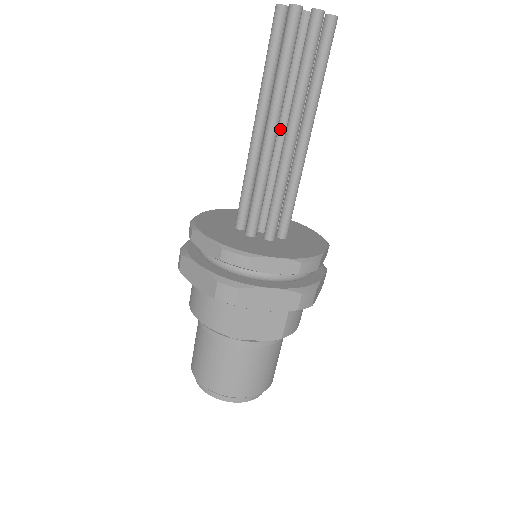
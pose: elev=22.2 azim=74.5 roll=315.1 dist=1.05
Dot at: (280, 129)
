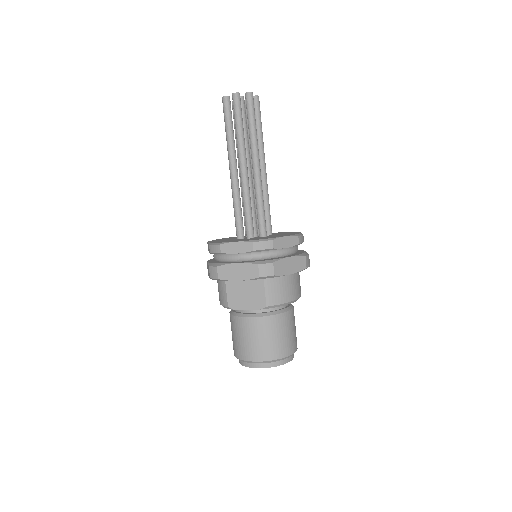
Dot at: occluded
